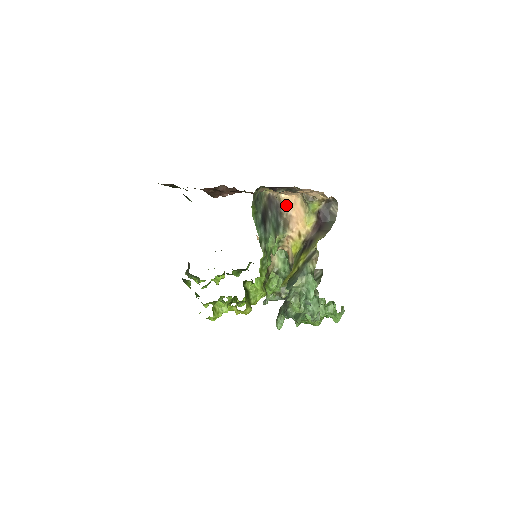
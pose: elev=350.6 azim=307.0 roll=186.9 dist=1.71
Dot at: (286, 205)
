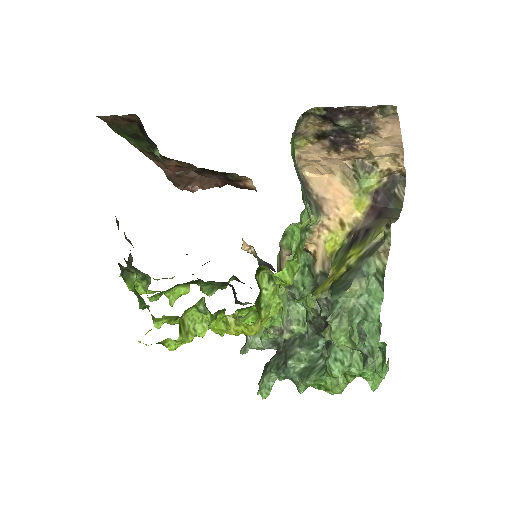
Dot at: (314, 185)
